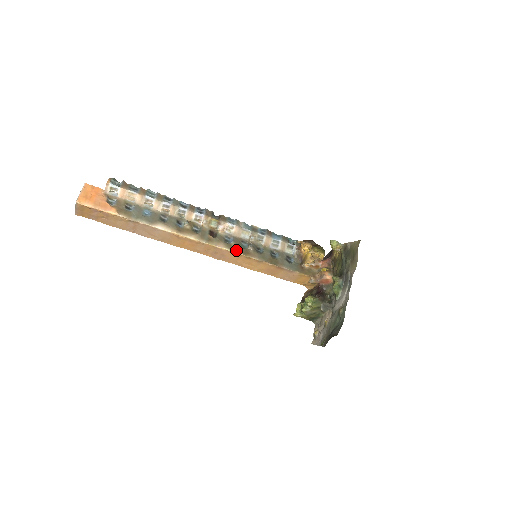
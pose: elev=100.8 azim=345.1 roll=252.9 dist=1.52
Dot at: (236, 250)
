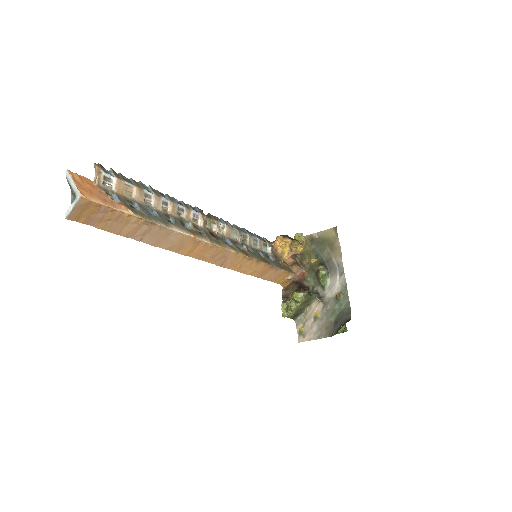
Dot at: (240, 252)
